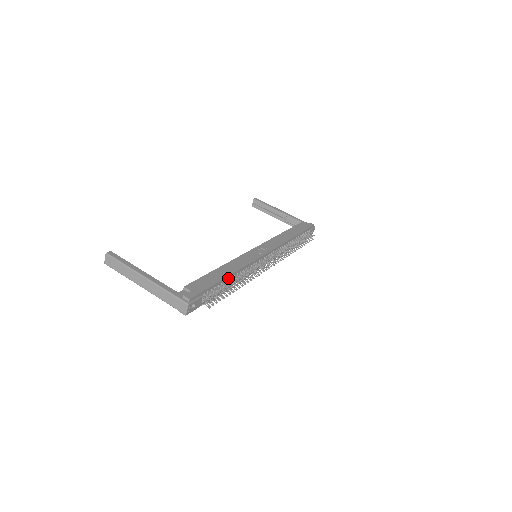
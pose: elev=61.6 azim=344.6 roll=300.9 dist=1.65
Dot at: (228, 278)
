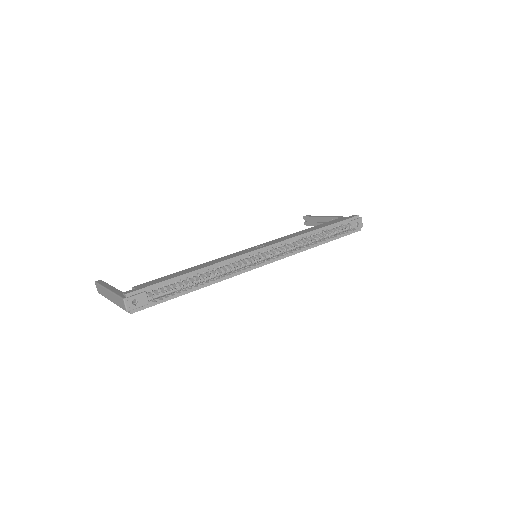
Dot at: (192, 275)
